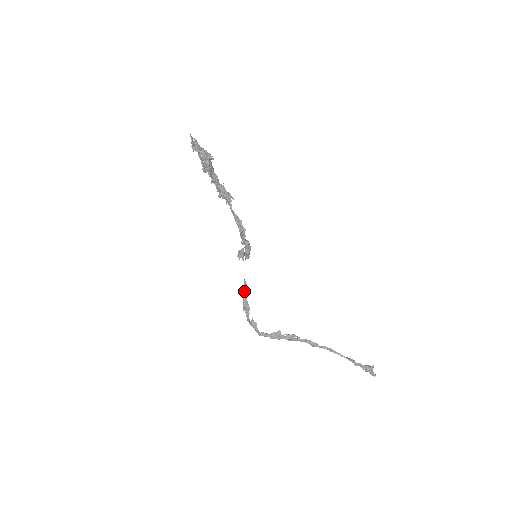
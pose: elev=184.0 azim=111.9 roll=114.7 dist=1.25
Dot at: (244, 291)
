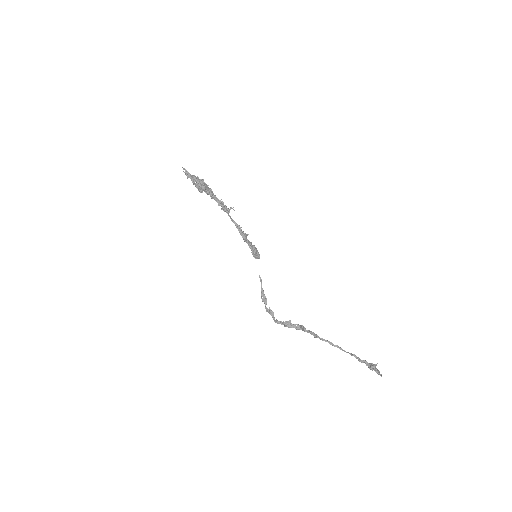
Dot at: (261, 284)
